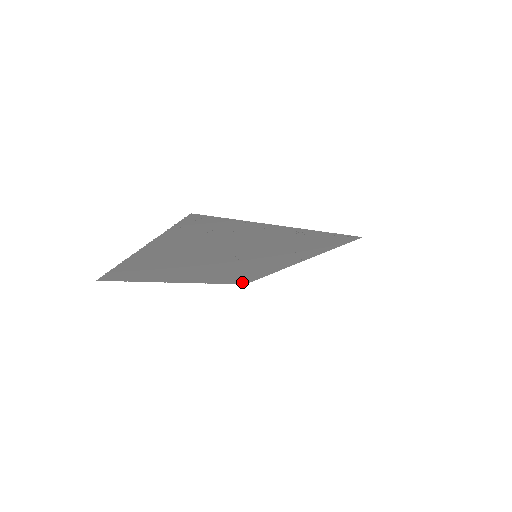
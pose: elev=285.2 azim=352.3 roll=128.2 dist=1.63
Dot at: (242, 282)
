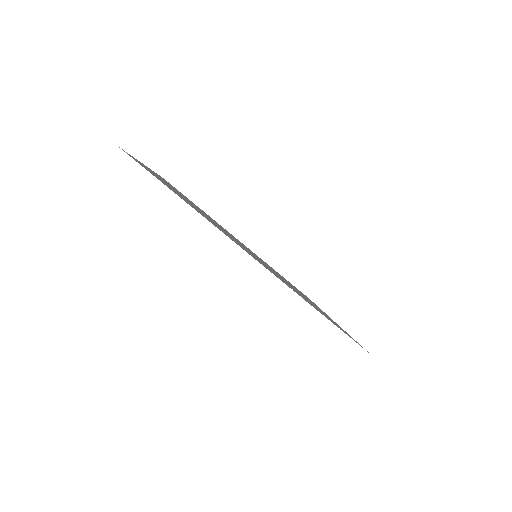
Dot at: occluded
